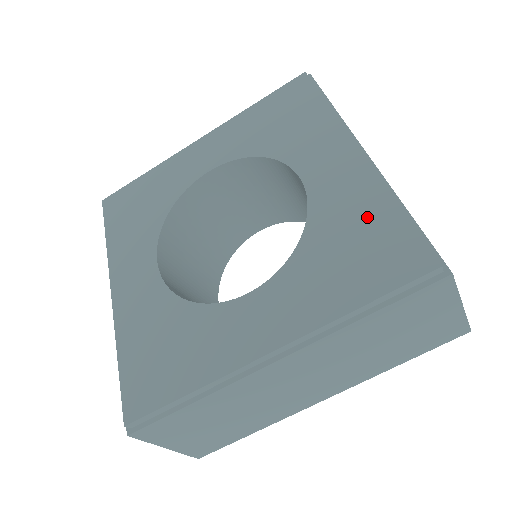
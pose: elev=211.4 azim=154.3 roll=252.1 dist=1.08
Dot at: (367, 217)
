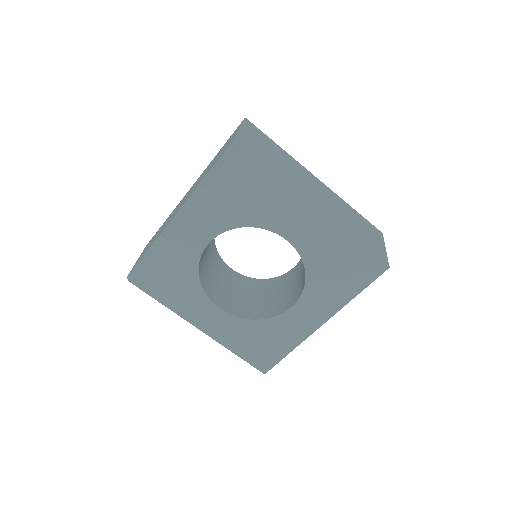
Dot at: (339, 255)
